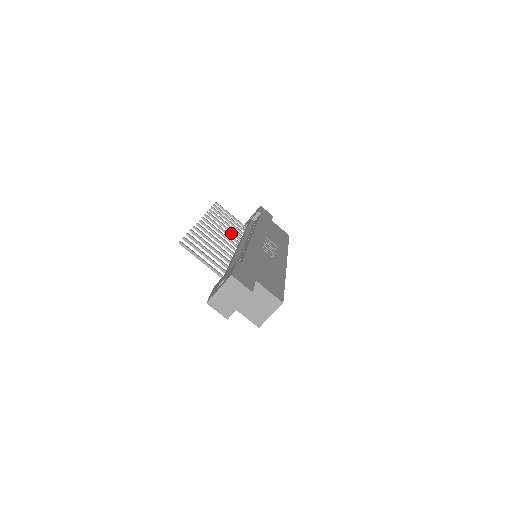
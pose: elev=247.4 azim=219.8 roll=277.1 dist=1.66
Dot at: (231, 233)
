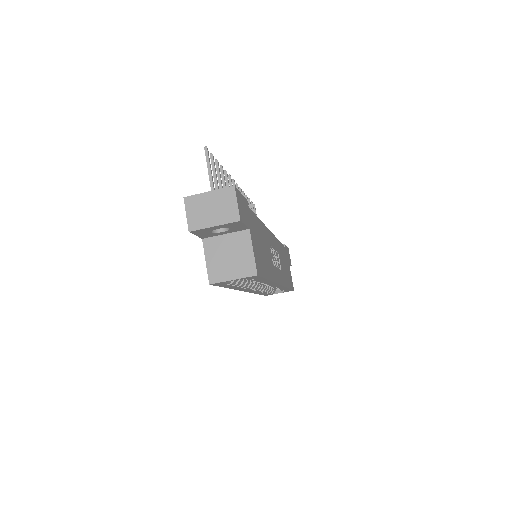
Dot at: occluded
